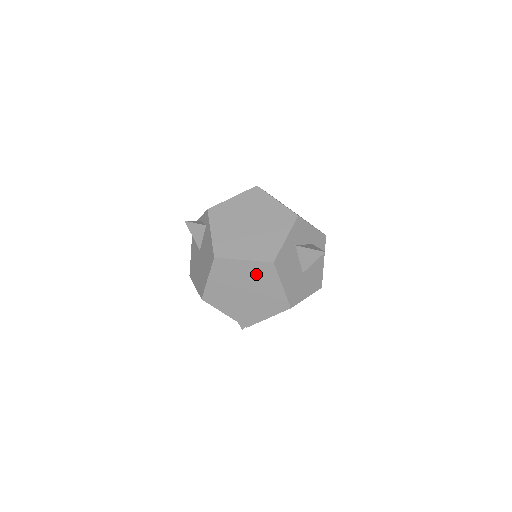
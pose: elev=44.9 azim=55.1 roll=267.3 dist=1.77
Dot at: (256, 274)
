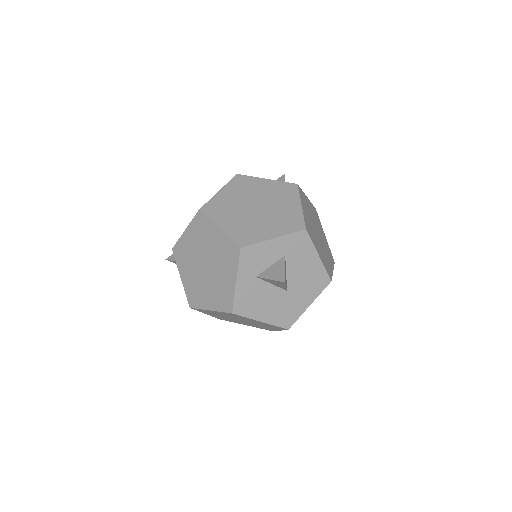
Dot at: (231, 316)
